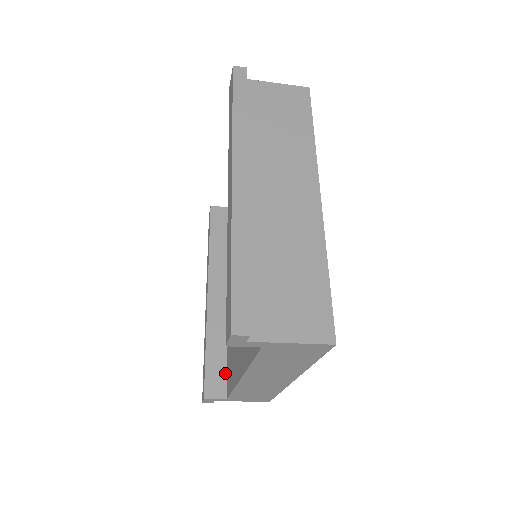
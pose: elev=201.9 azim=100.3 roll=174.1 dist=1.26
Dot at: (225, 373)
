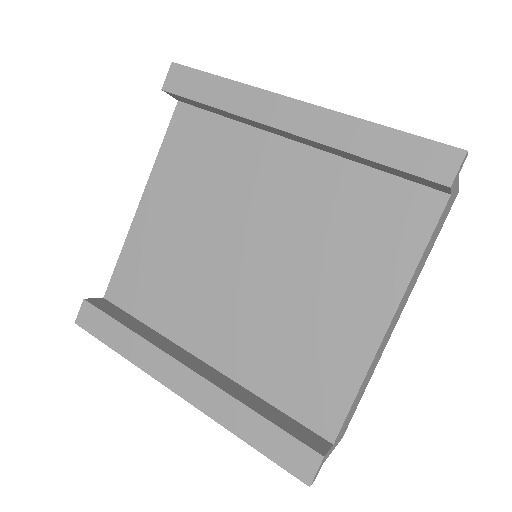
Dot at: (300, 425)
